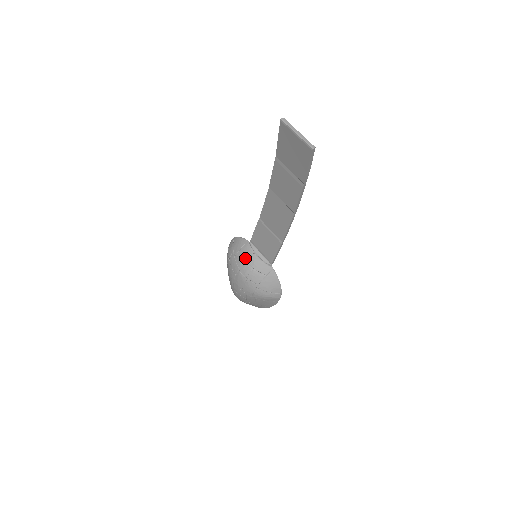
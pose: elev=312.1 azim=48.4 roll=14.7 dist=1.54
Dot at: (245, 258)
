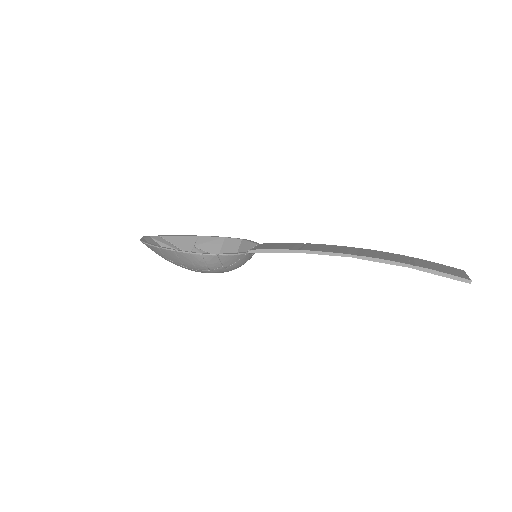
Dot at: occluded
